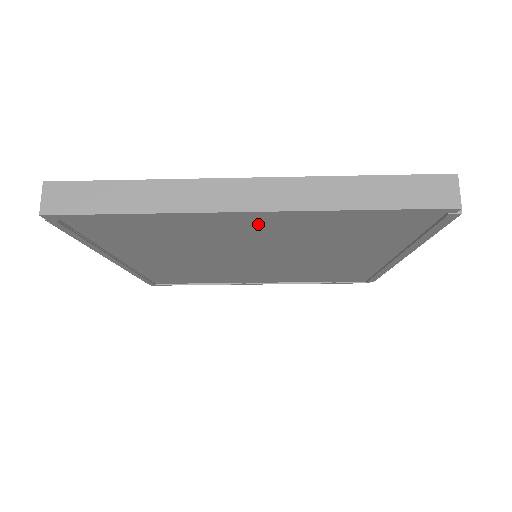
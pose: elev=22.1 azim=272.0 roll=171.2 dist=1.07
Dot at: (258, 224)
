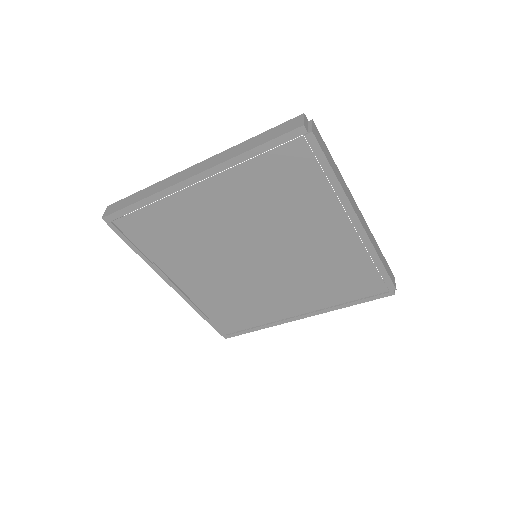
Dot at: (211, 194)
